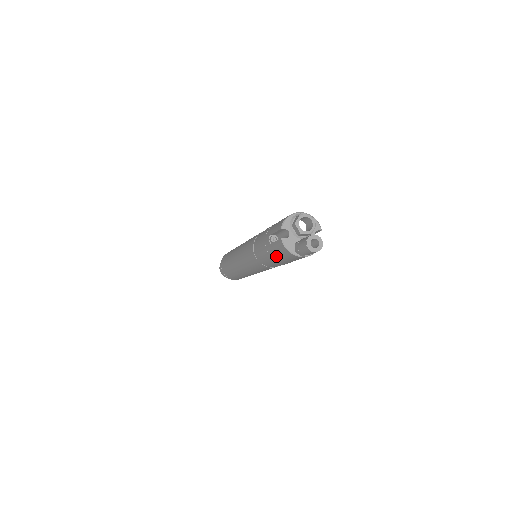
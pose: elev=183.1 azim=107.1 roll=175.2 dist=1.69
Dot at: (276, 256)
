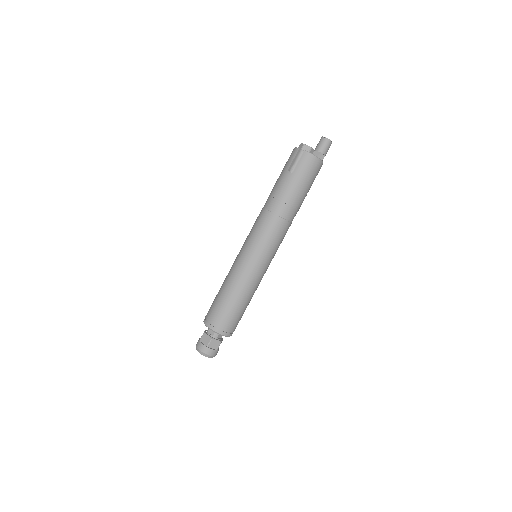
Dot at: (302, 180)
